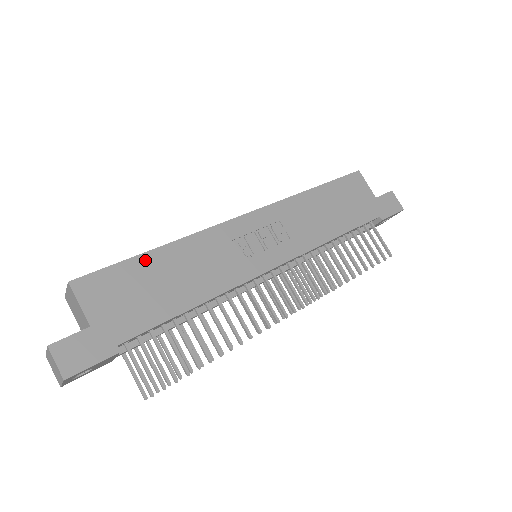
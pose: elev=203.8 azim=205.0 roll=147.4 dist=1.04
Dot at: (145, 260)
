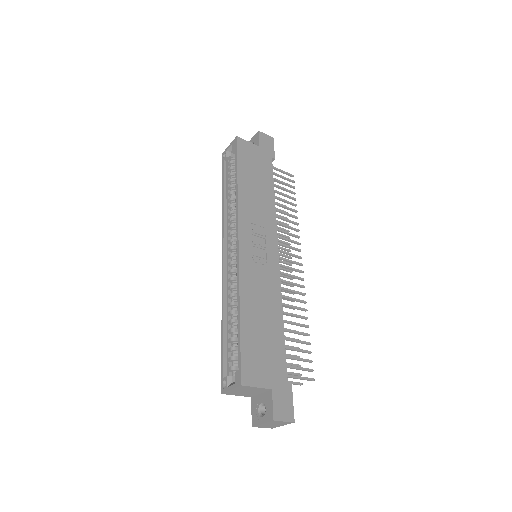
Dot at: (245, 329)
